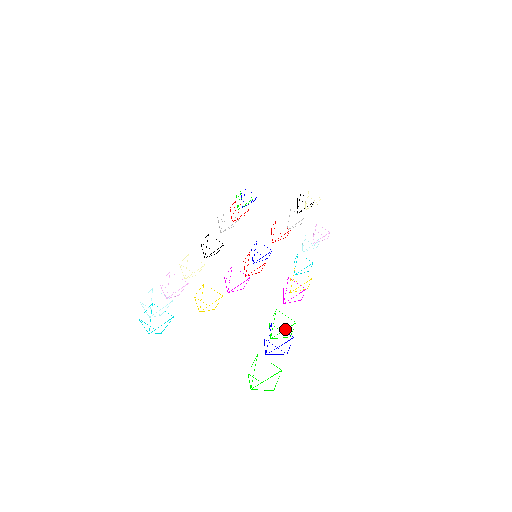
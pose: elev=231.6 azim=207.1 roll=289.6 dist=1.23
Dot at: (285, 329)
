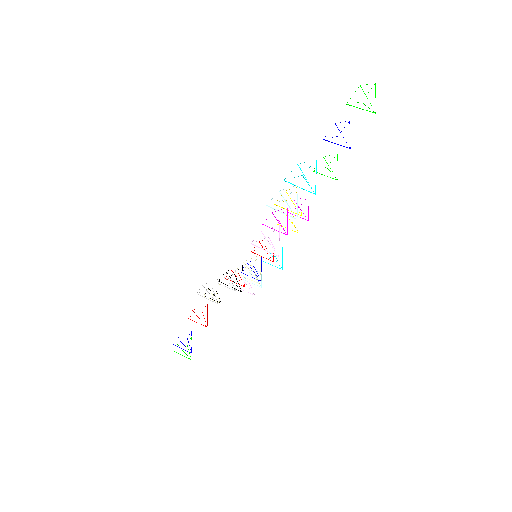
Dot at: occluded
